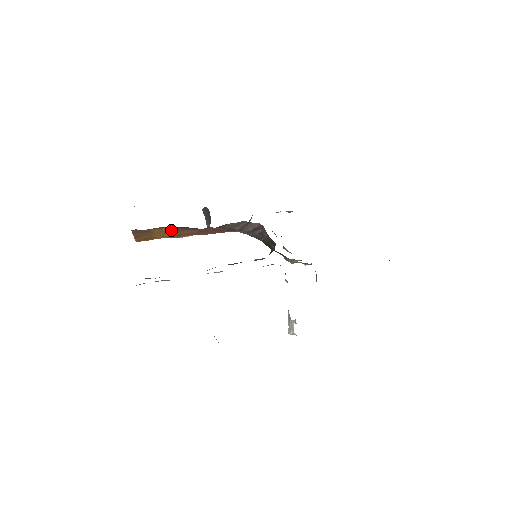
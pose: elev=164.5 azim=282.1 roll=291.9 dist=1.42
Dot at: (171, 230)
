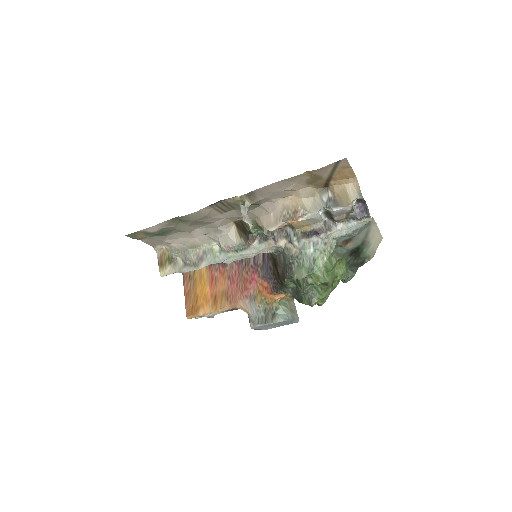
Dot at: (207, 275)
